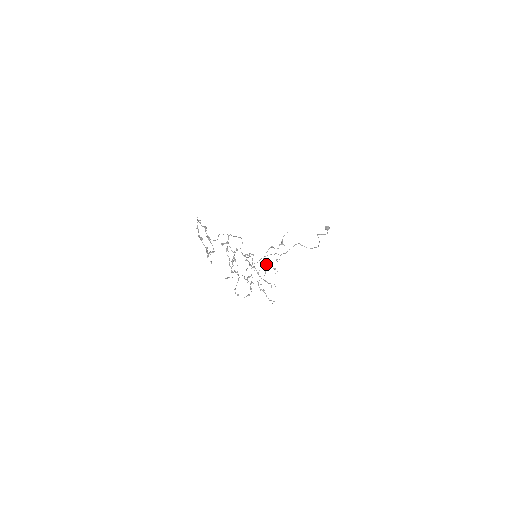
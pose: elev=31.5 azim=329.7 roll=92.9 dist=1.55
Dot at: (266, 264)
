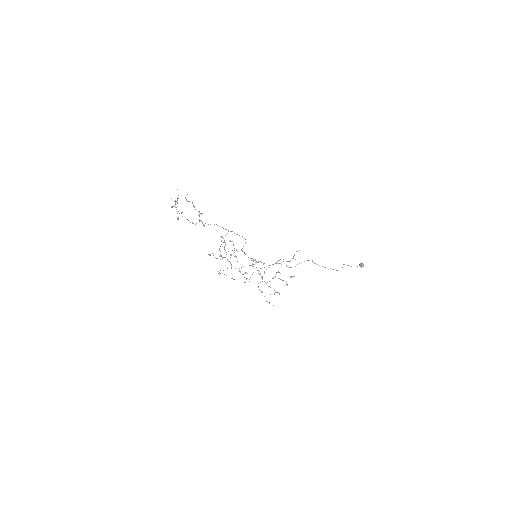
Dot at: occluded
